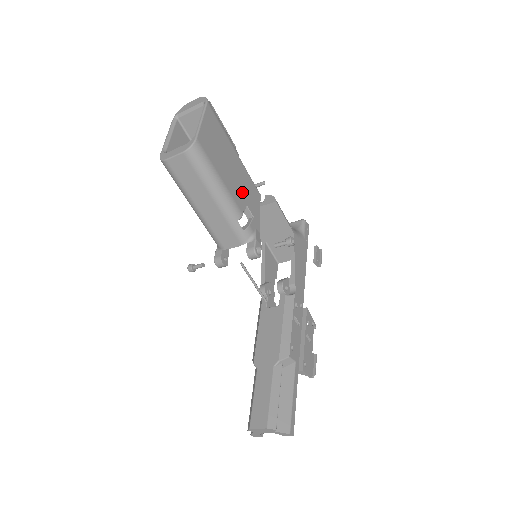
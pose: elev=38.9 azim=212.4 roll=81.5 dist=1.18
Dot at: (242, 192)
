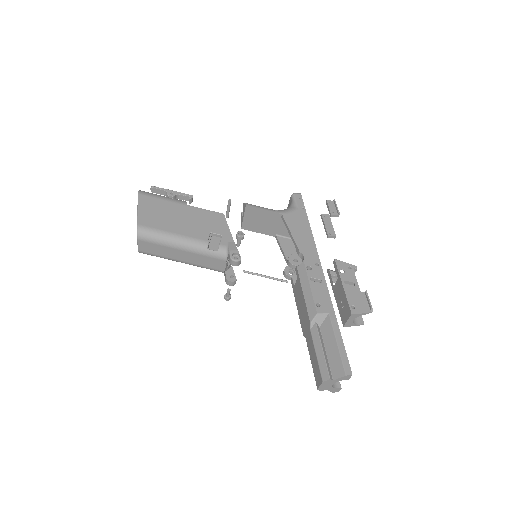
Dot at: (201, 227)
